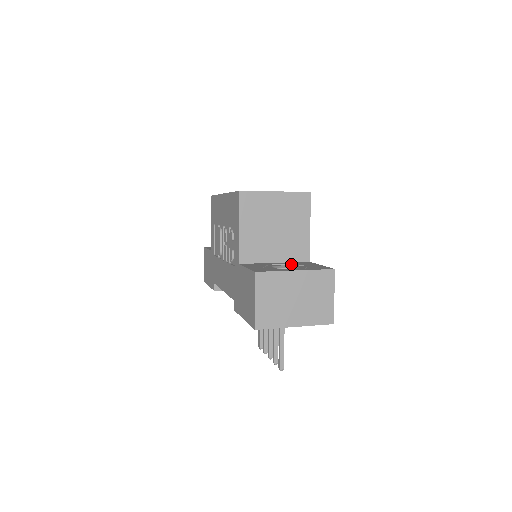
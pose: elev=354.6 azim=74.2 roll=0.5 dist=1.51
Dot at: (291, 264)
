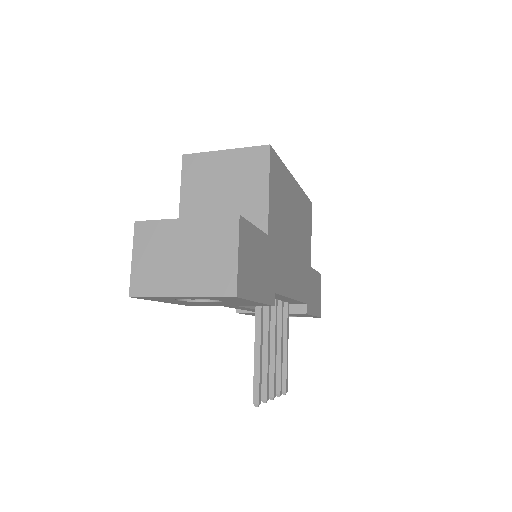
Dot at: occluded
